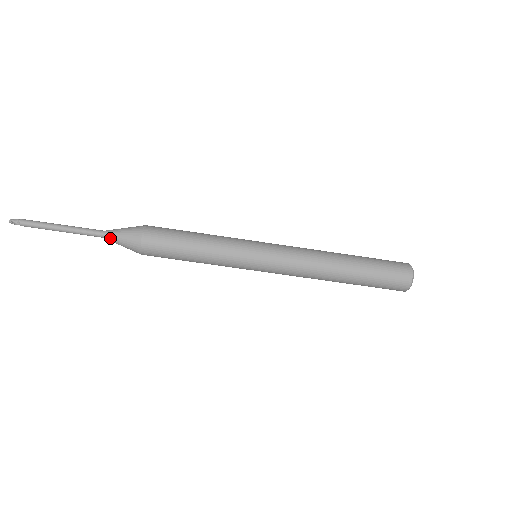
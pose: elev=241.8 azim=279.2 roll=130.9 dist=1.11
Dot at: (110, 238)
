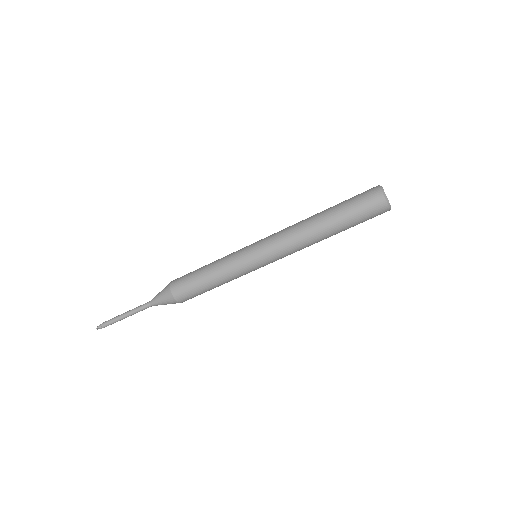
Dot at: (155, 304)
